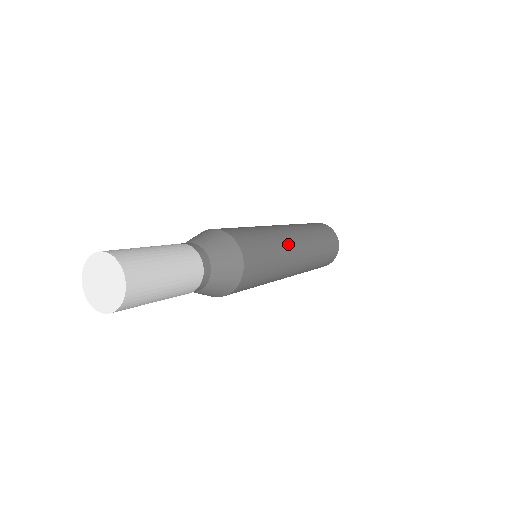
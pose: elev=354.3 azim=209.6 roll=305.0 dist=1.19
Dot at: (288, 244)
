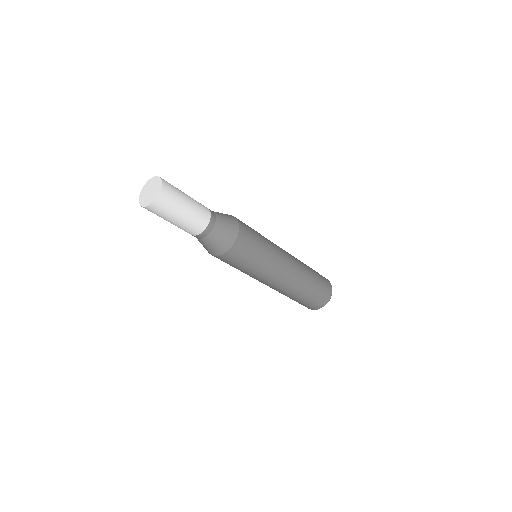
Dot at: occluded
